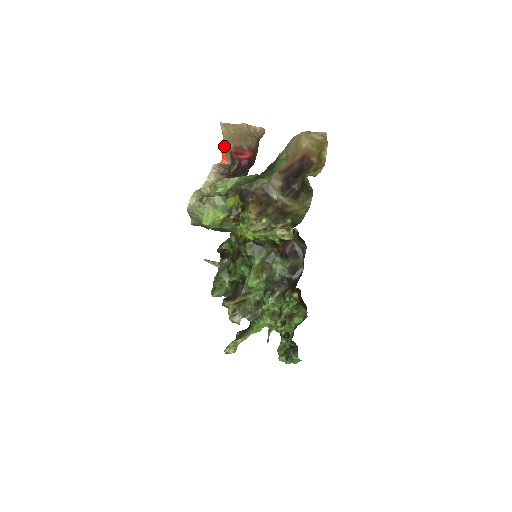
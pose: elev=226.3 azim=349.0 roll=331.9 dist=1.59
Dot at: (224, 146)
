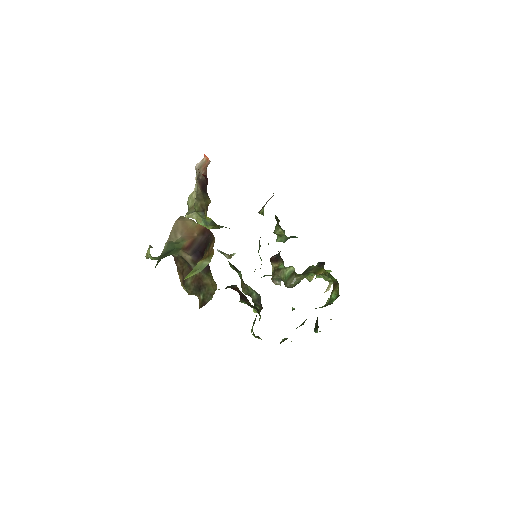
Dot at: occluded
